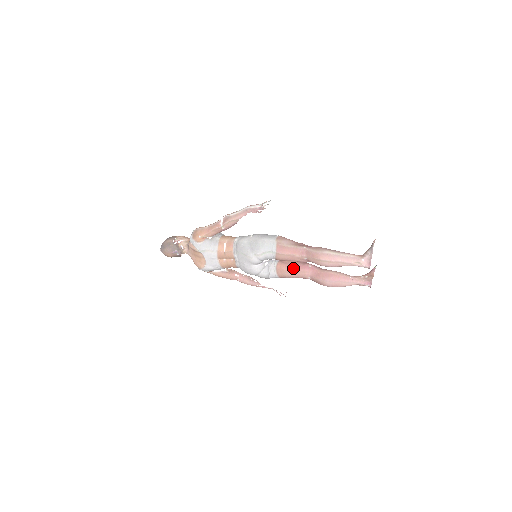
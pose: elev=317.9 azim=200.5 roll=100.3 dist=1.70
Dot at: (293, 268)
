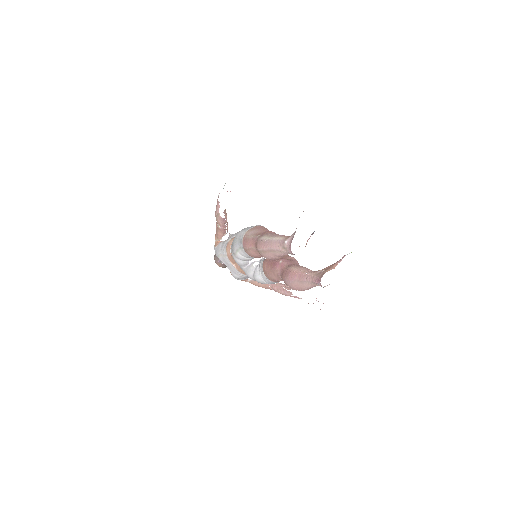
Dot at: (270, 267)
